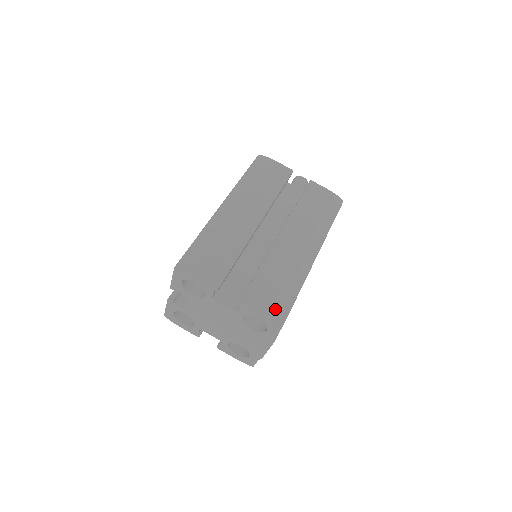
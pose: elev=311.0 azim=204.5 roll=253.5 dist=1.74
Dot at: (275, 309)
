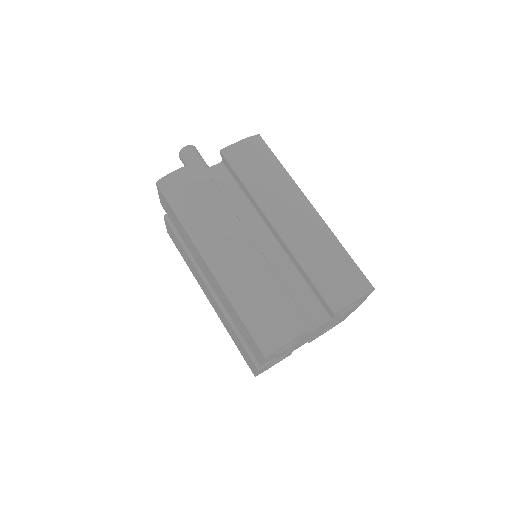
Dot at: (357, 285)
